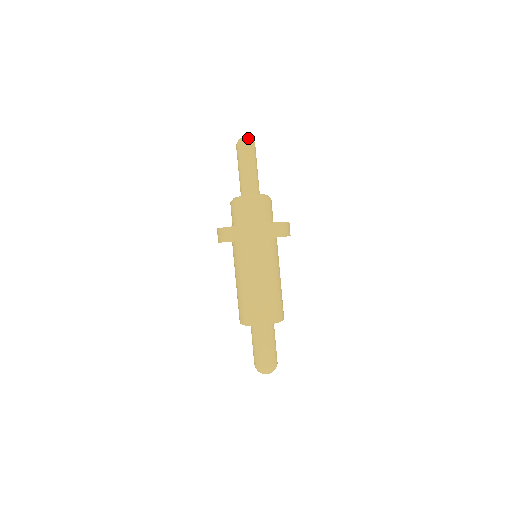
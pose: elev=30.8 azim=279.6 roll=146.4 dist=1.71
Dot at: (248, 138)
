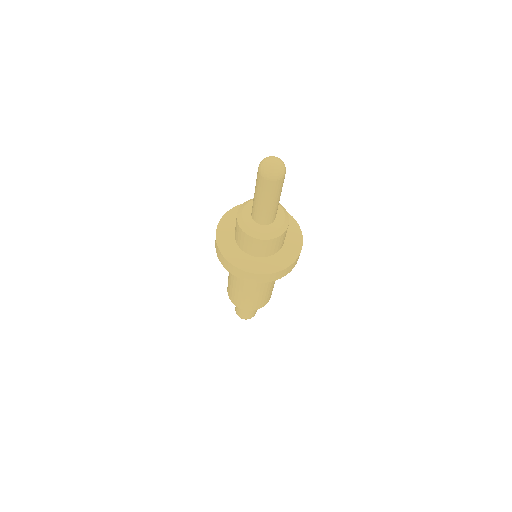
Dot at: (280, 170)
